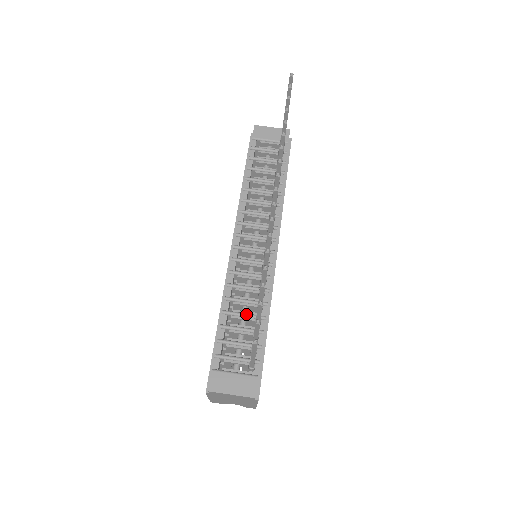
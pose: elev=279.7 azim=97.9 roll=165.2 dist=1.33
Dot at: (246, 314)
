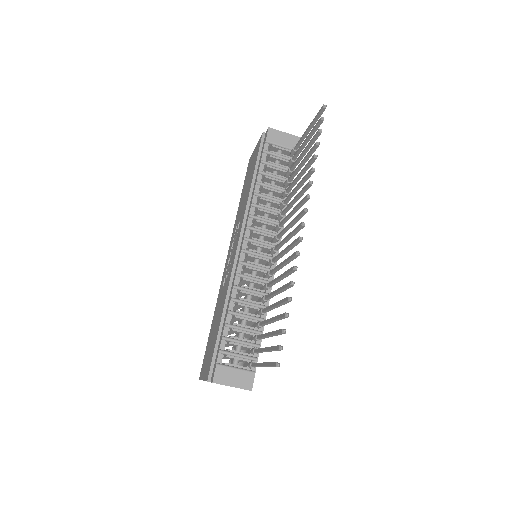
Dot at: (249, 316)
